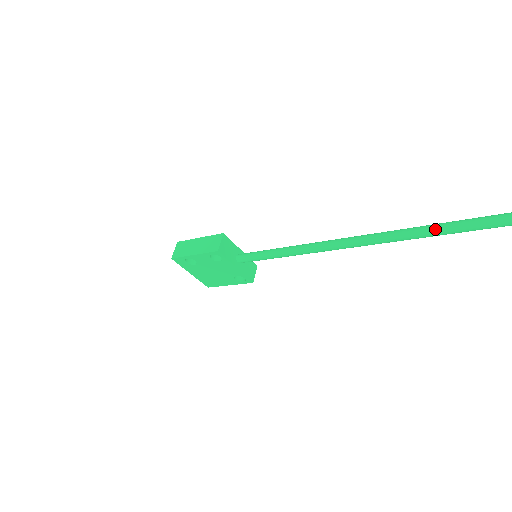
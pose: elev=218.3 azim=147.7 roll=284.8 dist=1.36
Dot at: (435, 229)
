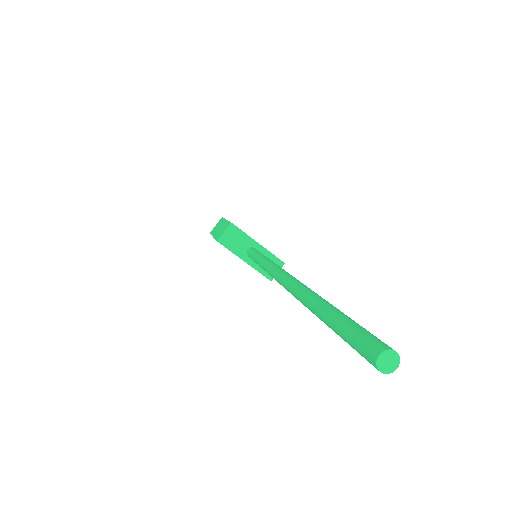
Dot at: (318, 312)
